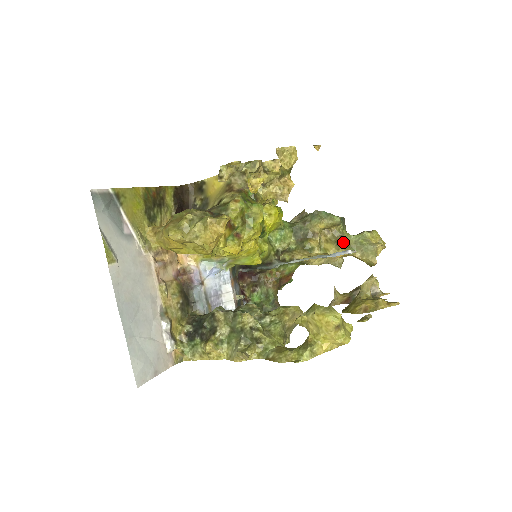
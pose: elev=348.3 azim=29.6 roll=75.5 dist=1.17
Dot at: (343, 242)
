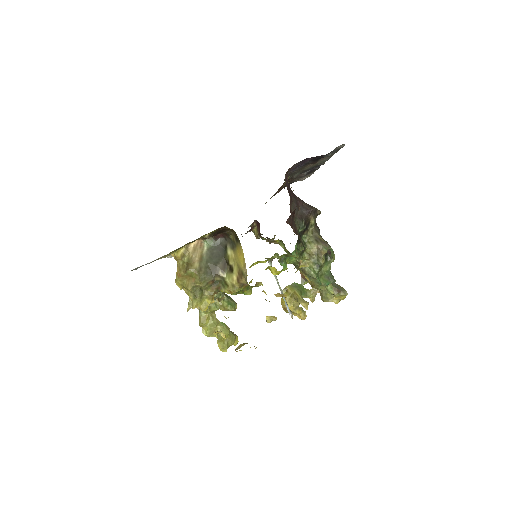
Dot at: occluded
